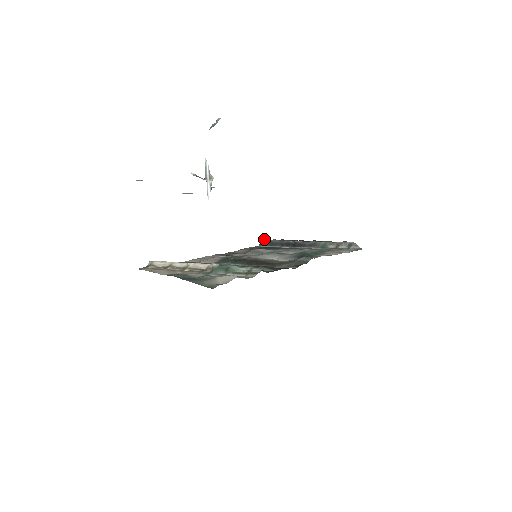
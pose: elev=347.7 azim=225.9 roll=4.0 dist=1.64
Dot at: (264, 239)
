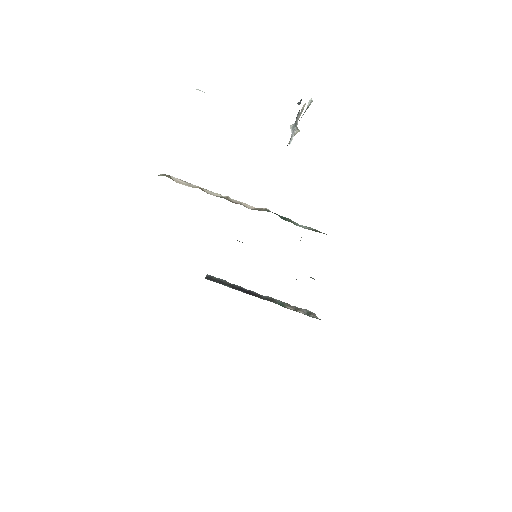
Dot at: occluded
